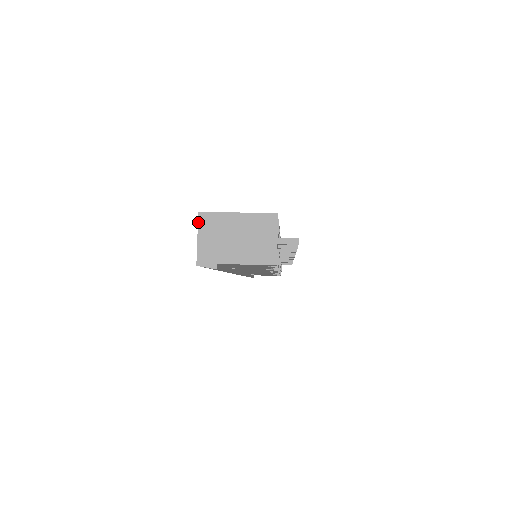
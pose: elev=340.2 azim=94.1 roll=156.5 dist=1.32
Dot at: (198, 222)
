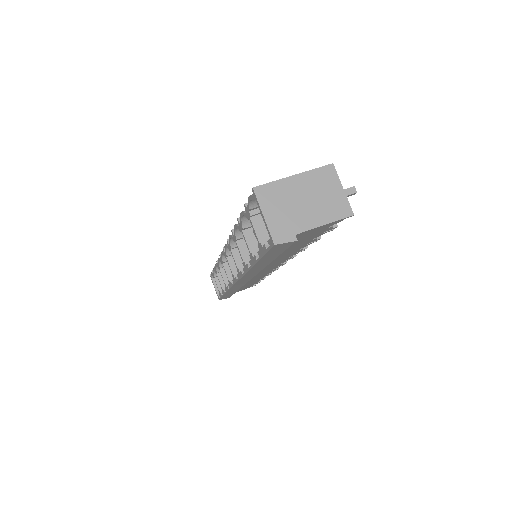
Dot at: (257, 198)
